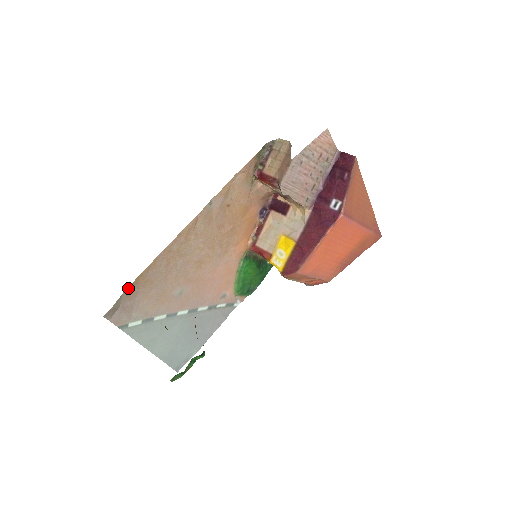
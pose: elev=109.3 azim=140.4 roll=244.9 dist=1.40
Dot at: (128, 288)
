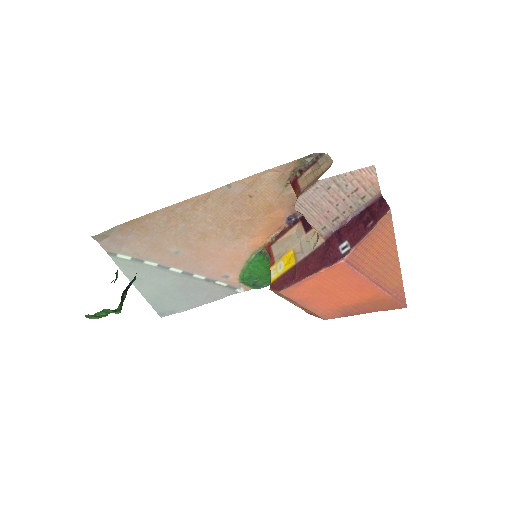
Dot at: (122, 224)
